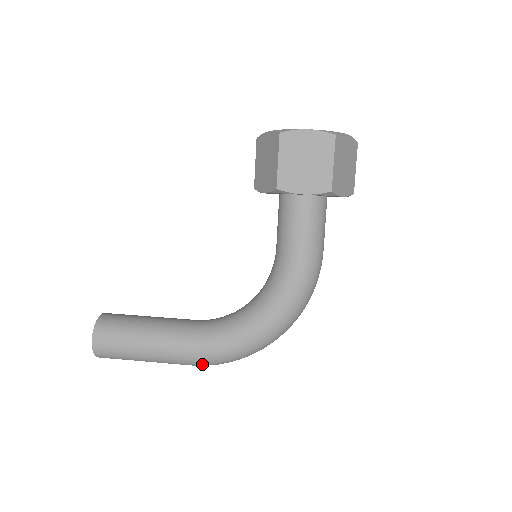
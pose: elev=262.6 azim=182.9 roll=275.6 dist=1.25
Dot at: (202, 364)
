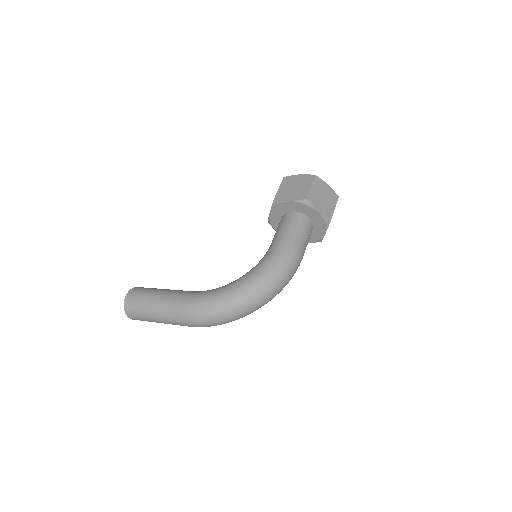
Dot at: (190, 314)
